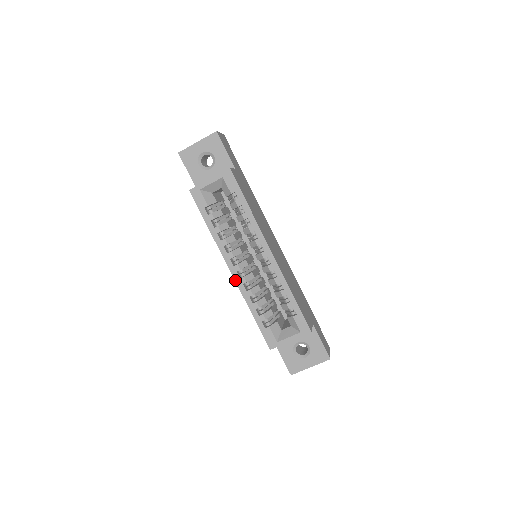
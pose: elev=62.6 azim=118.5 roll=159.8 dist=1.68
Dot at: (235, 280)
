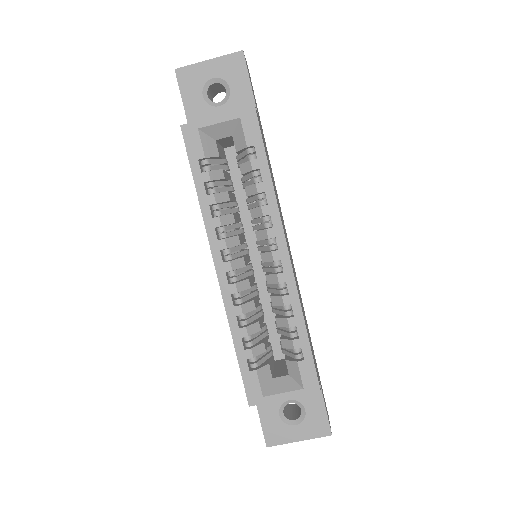
Dot at: (220, 285)
